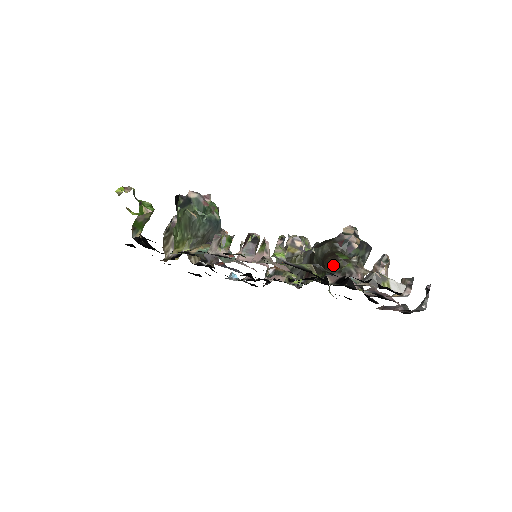
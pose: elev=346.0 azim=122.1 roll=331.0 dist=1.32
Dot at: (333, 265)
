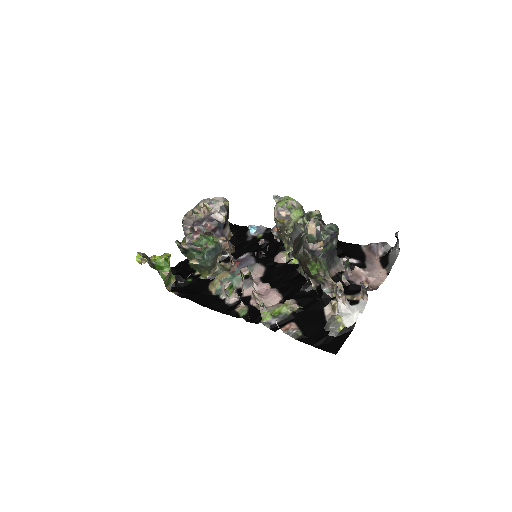
Dot at: (309, 275)
